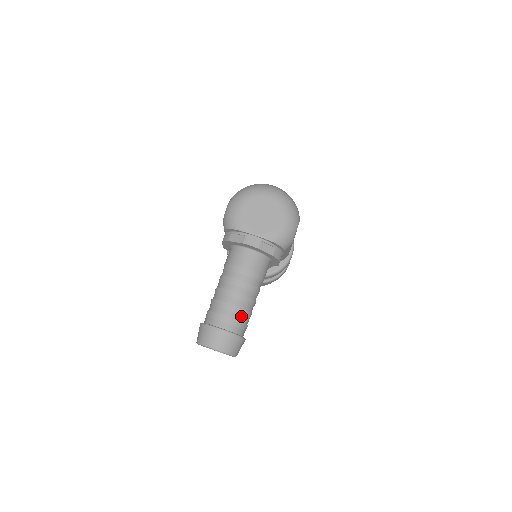
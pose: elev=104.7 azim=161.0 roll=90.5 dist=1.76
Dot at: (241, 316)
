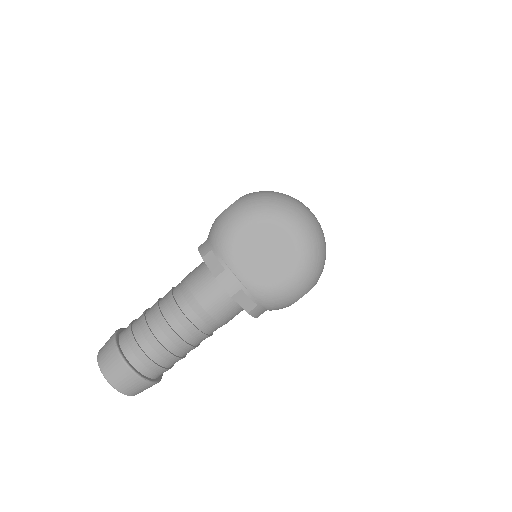
Dot at: (164, 360)
